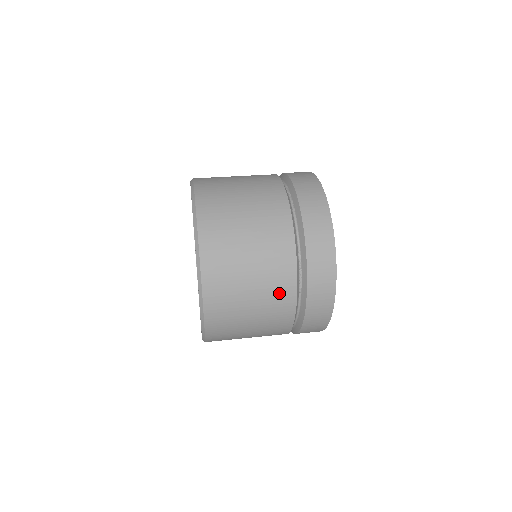
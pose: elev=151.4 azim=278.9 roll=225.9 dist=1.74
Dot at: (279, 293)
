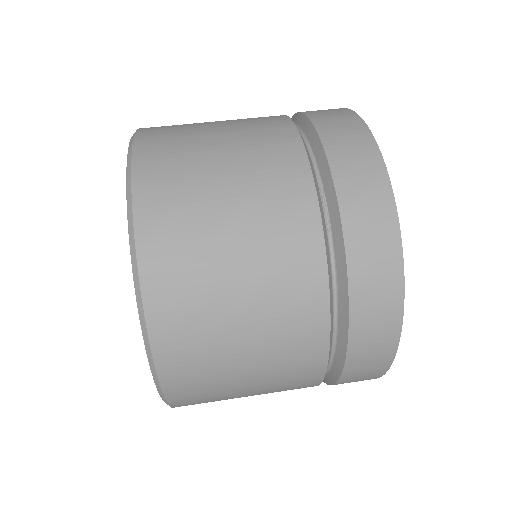
Dot at: (286, 225)
